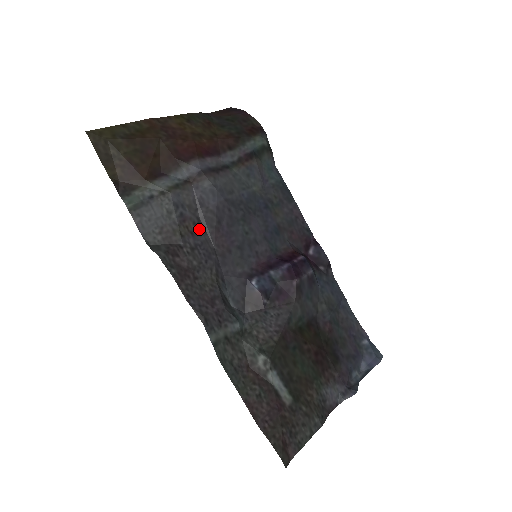
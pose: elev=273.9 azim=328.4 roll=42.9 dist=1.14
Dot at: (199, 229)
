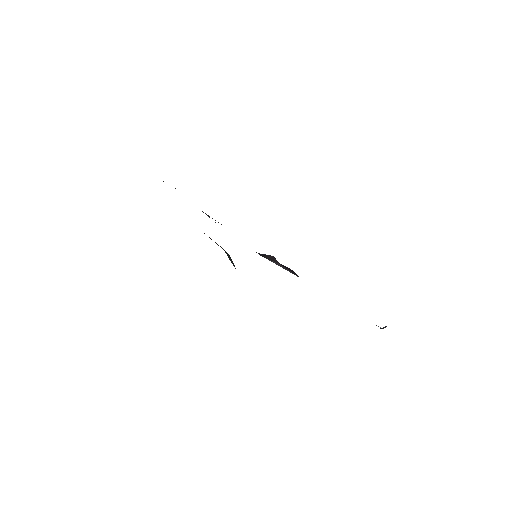
Dot at: occluded
